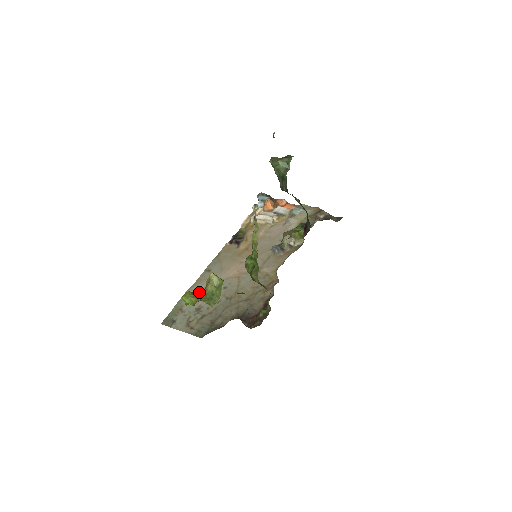
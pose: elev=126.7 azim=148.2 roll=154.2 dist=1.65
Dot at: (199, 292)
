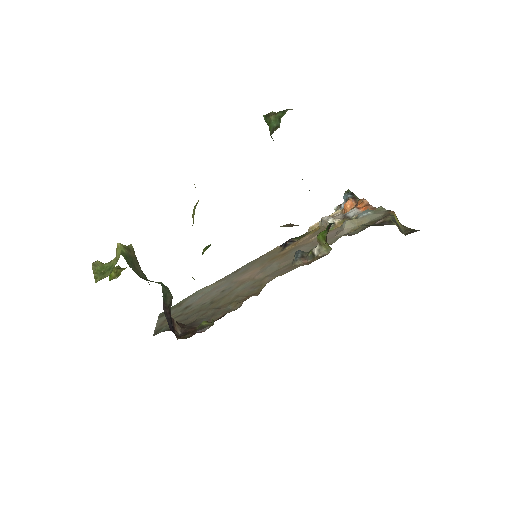
Dot at: (98, 262)
